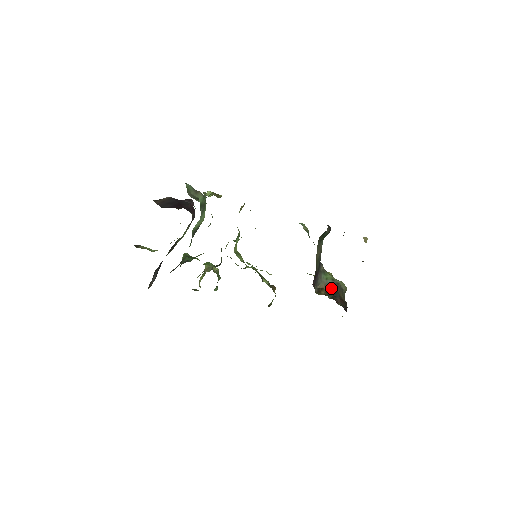
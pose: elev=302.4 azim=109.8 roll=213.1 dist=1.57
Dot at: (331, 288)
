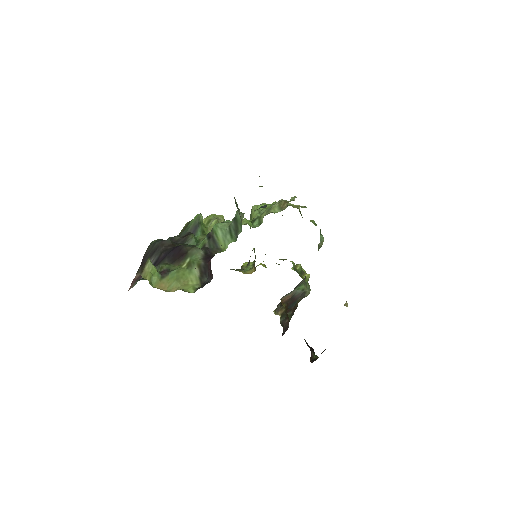
Dot at: (295, 297)
